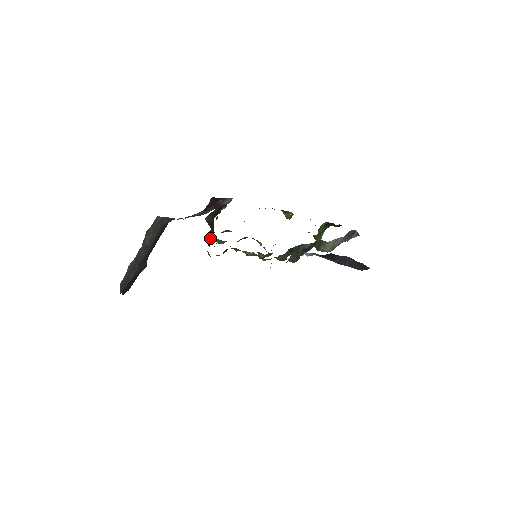
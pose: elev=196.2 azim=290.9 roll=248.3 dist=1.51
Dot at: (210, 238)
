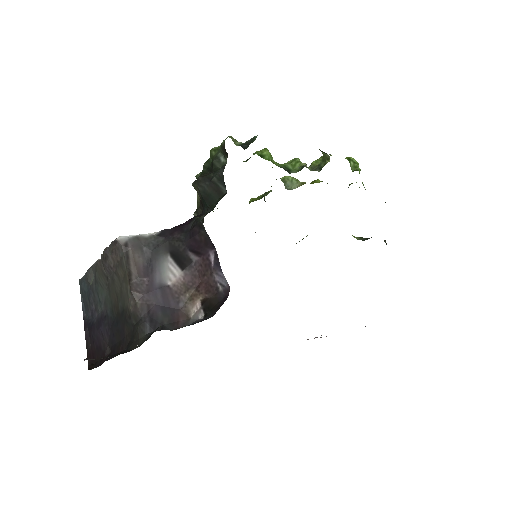
Dot at: occluded
